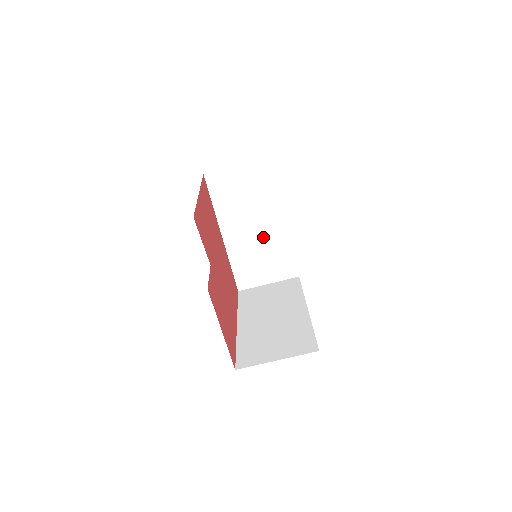
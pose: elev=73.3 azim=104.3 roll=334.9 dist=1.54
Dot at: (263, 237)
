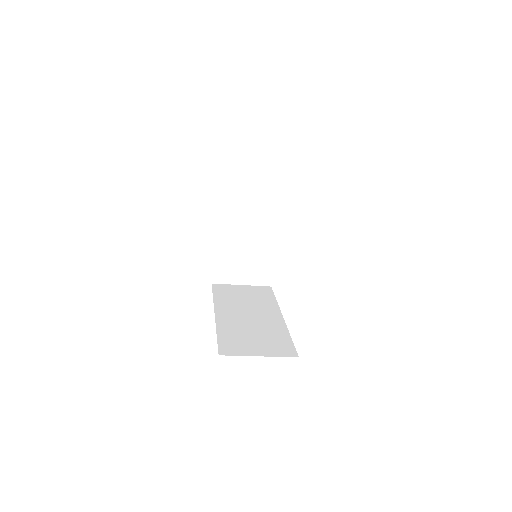
Dot at: (253, 241)
